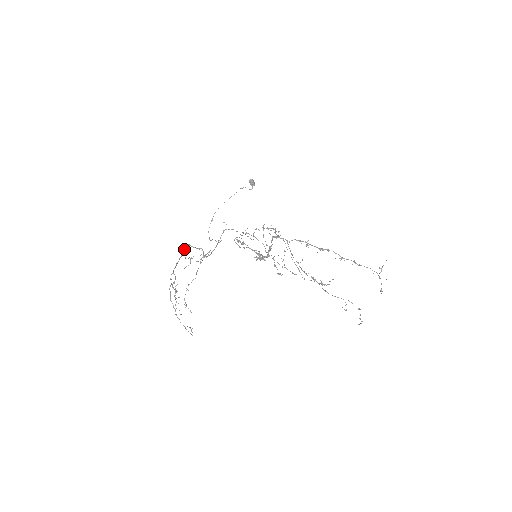
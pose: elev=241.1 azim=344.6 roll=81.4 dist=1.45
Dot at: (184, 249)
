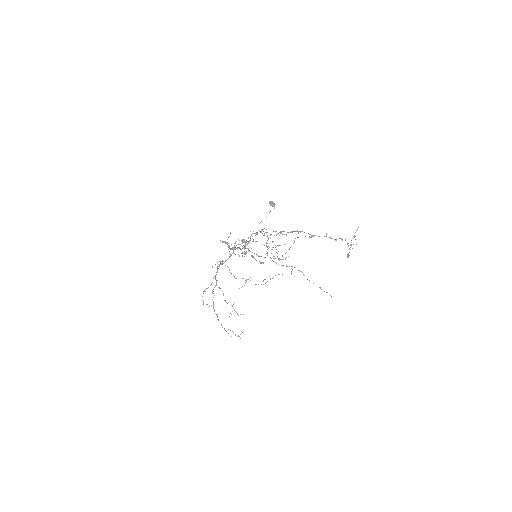
Dot at: (219, 266)
